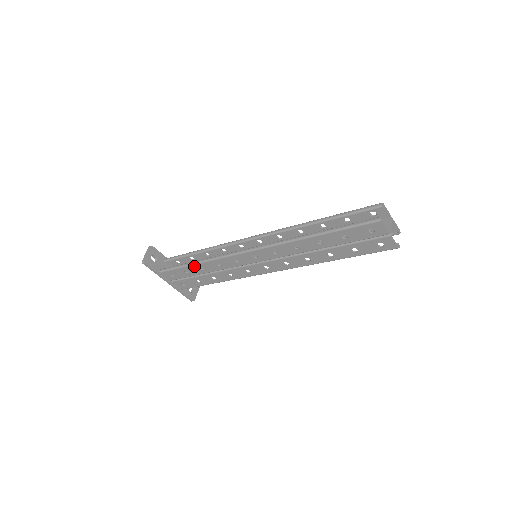
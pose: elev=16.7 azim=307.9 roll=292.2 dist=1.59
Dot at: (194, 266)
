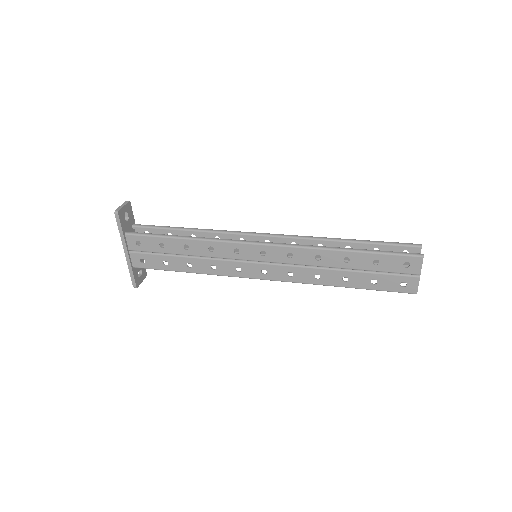
Dot at: (178, 240)
